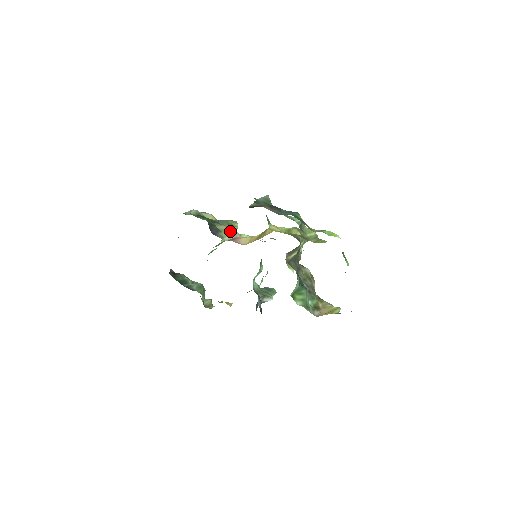
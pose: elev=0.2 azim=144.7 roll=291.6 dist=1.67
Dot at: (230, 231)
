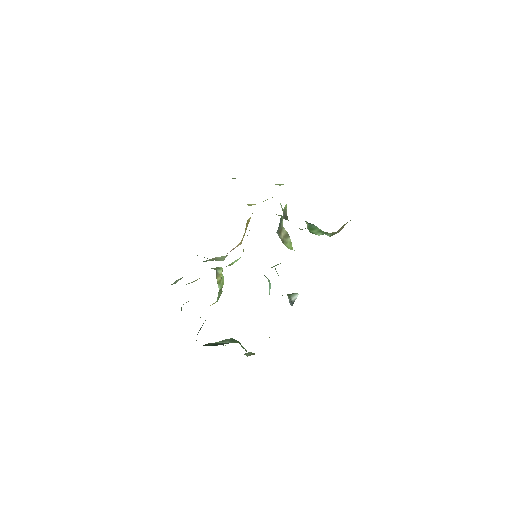
Dot at: (220, 258)
